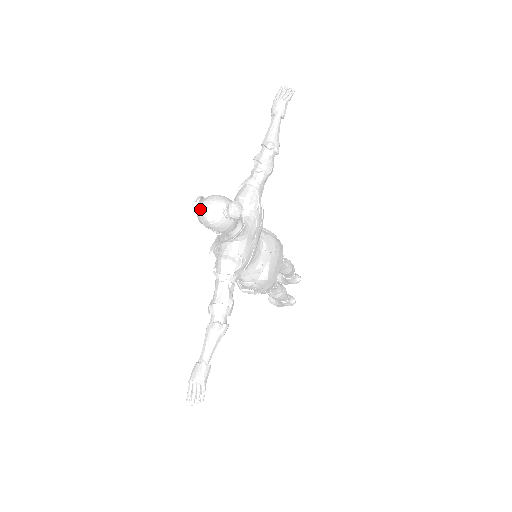
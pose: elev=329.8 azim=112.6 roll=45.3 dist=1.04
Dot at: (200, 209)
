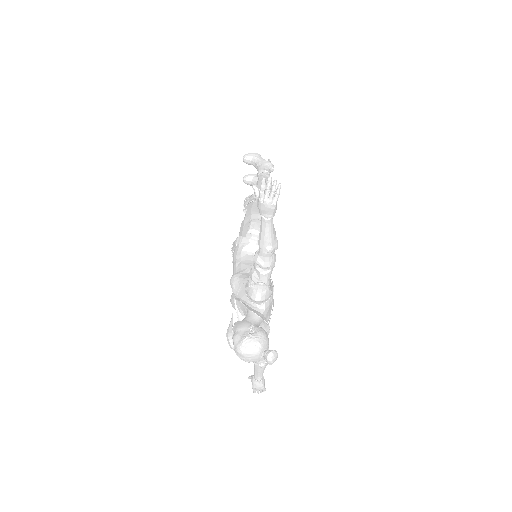
Dot at: (239, 357)
